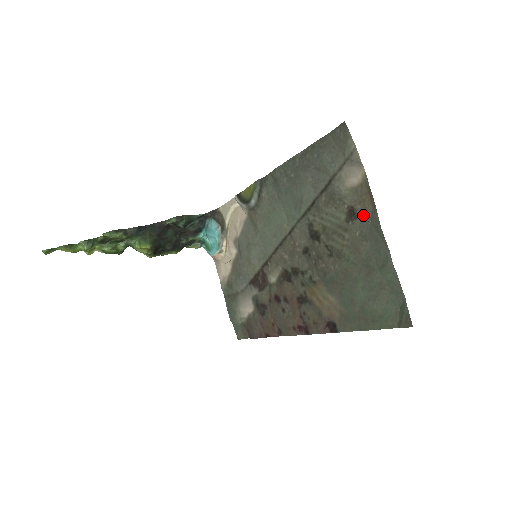
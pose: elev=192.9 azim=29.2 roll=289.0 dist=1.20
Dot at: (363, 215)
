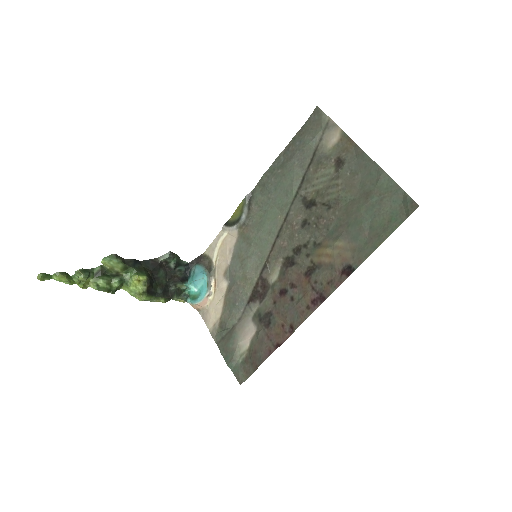
Dot at: (349, 157)
